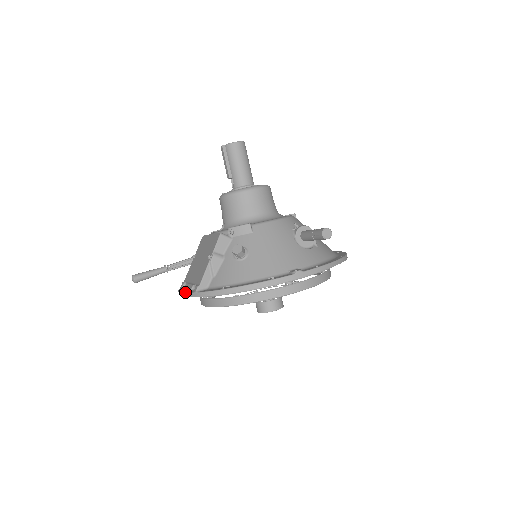
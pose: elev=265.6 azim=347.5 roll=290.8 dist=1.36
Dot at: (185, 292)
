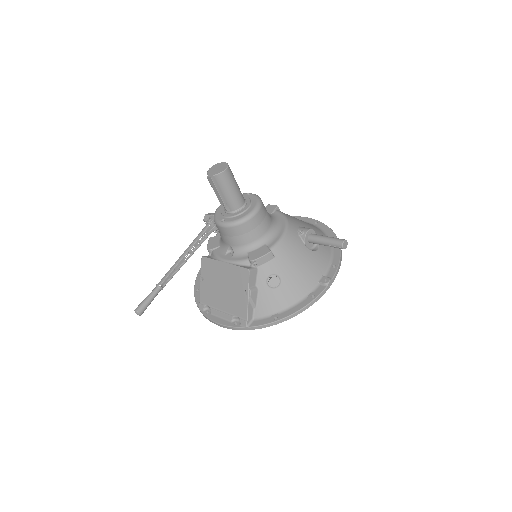
Dot at: (229, 326)
